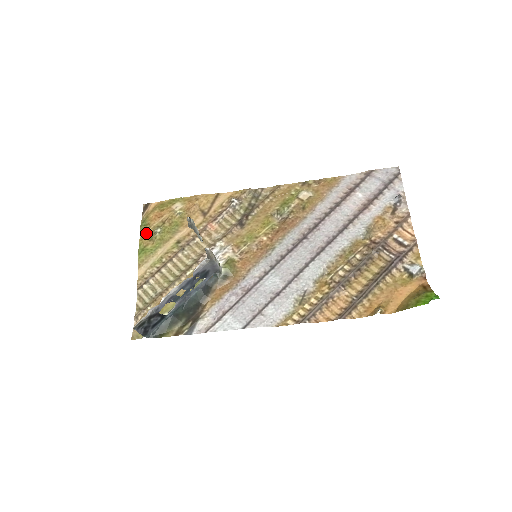
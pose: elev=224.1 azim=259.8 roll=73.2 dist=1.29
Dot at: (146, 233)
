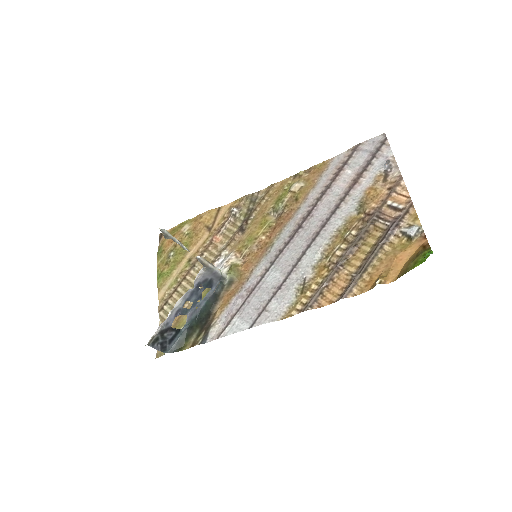
Dot at: (162, 259)
